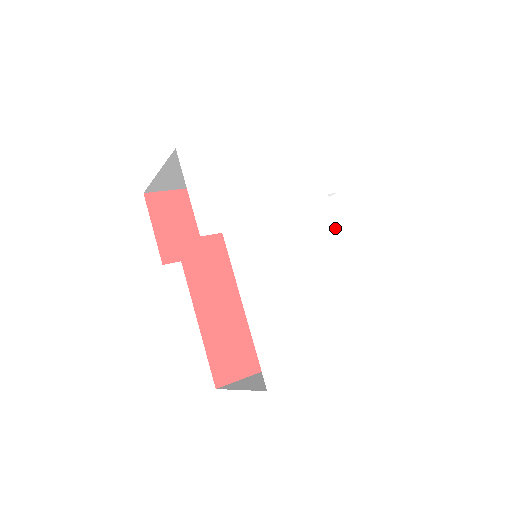
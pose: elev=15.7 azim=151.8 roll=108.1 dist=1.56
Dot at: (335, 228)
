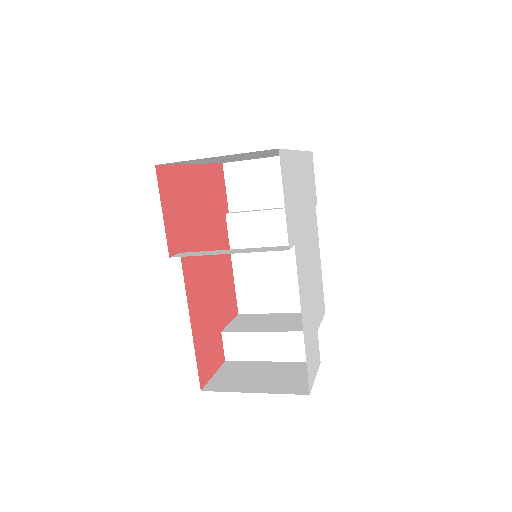
Dot at: (318, 238)
